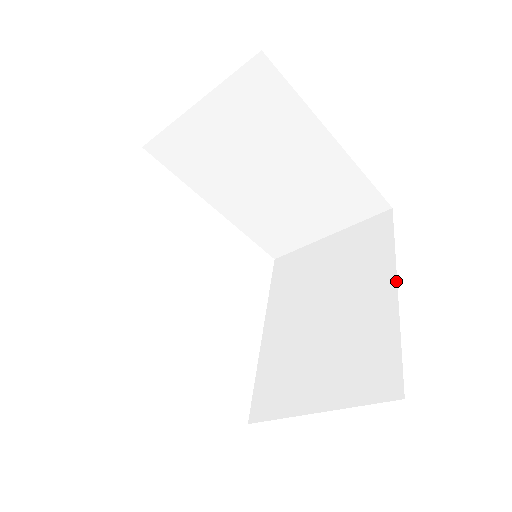
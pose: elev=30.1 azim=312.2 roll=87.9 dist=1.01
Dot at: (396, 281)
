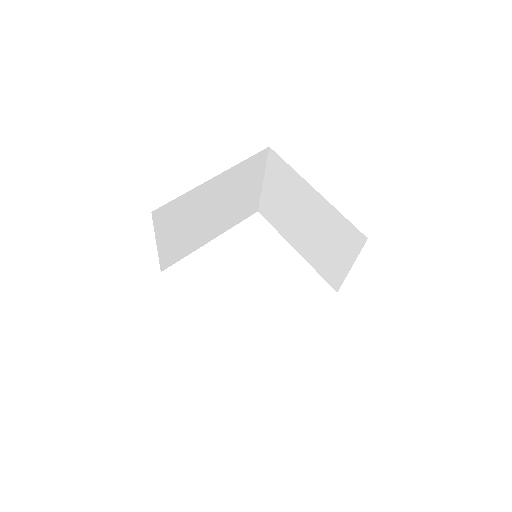
Dot at: (312, 187)
